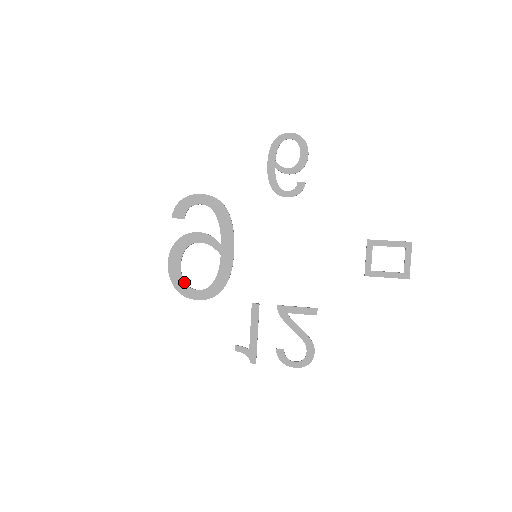
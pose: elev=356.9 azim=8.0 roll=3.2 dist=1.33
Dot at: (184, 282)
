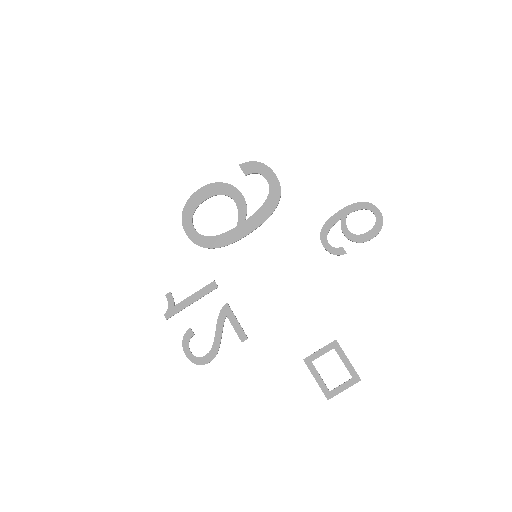
Dot at: (193, 213)
